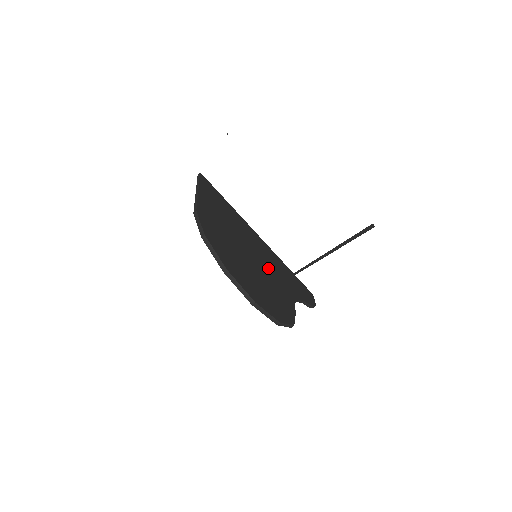
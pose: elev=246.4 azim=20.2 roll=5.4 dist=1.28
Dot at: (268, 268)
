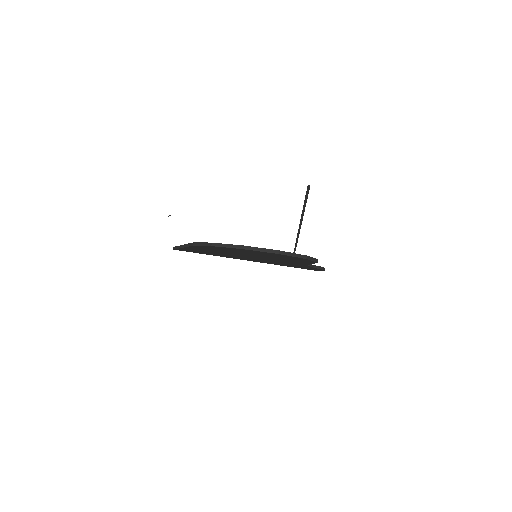
Dot at: occluded
